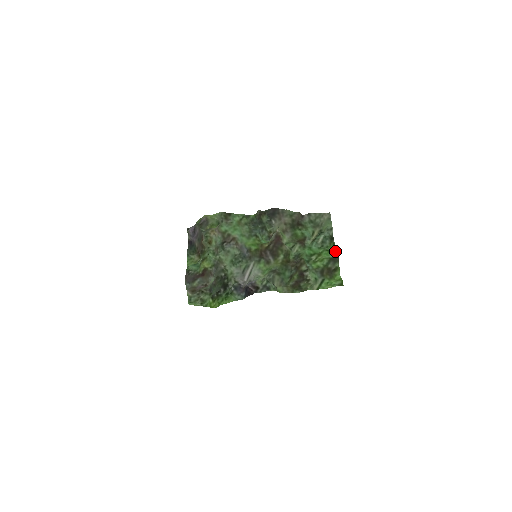
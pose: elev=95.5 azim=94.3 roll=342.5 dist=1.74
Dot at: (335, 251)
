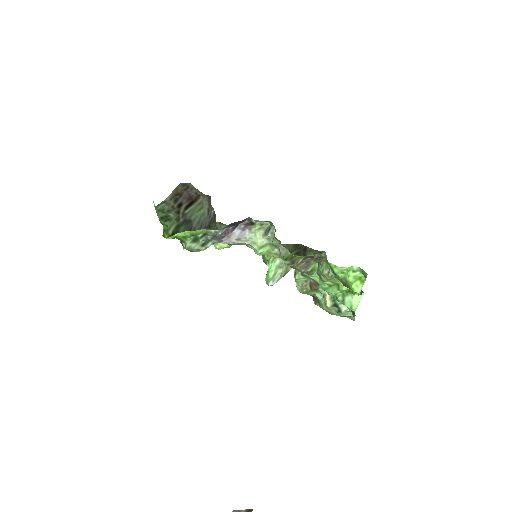
Dot at: occluded
